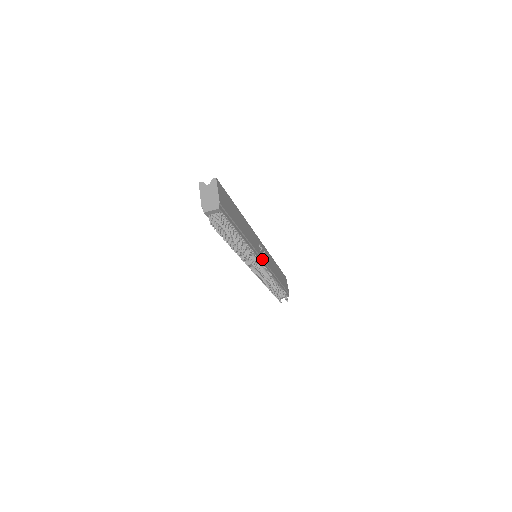
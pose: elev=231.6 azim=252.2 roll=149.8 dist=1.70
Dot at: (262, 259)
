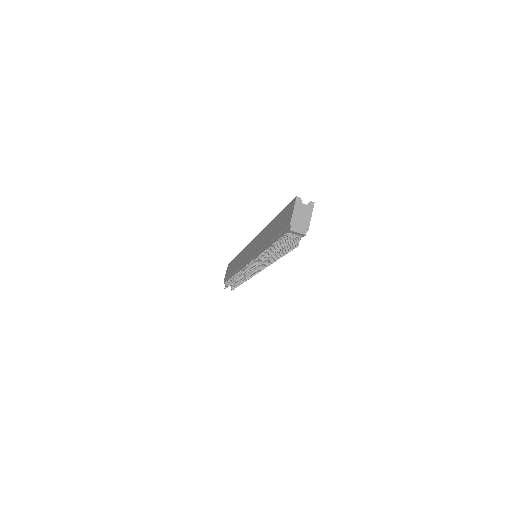
Dot at: occluded
